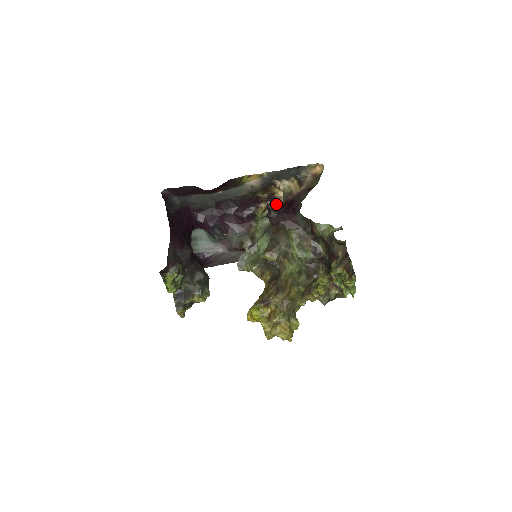
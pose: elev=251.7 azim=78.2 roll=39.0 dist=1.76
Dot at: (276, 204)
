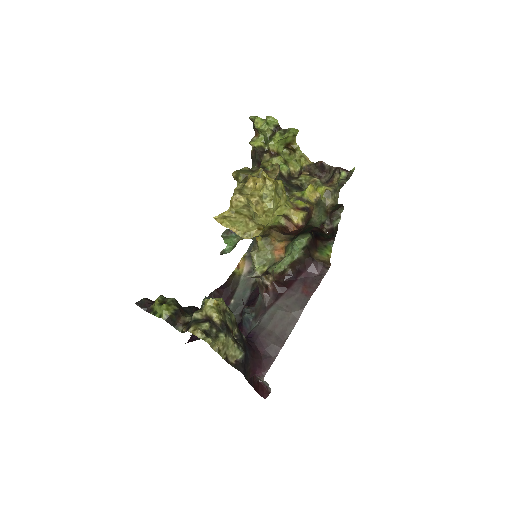
Dot at: occluded
